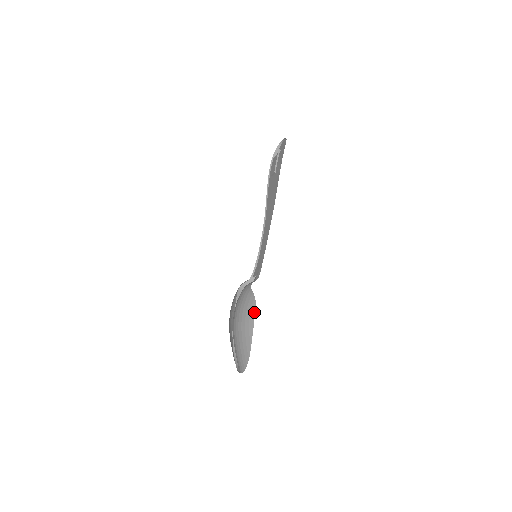
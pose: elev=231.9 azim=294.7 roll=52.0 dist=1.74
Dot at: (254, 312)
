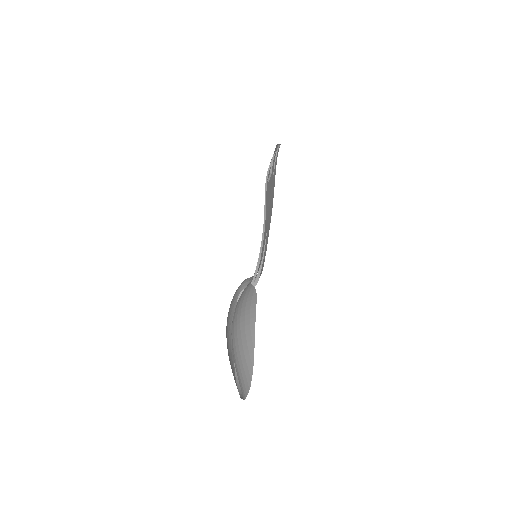
Dot at: (255, 303)
